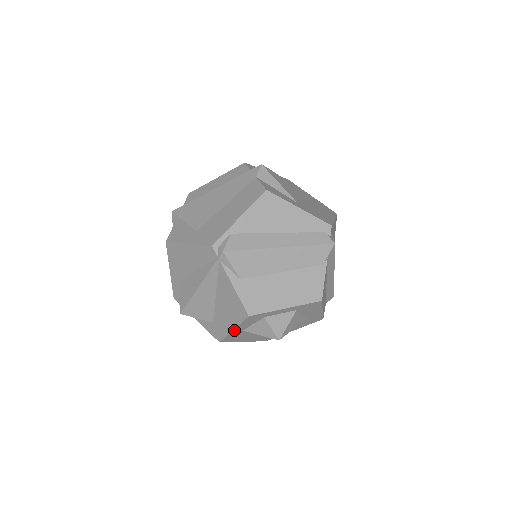
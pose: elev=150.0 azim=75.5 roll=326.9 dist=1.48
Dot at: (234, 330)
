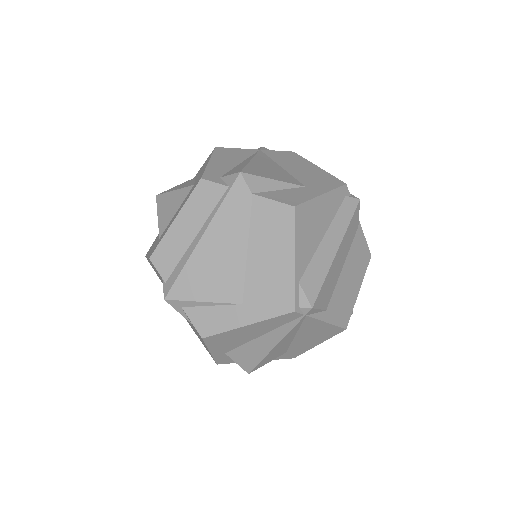
Dot at: (317, 343)
